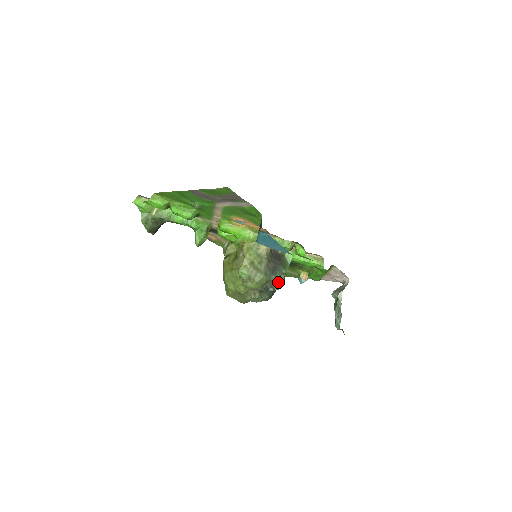
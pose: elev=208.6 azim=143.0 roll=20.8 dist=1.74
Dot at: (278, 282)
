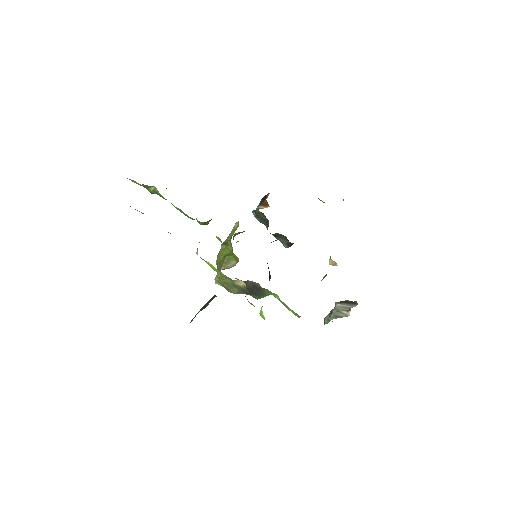
Dot at: (254, 297)
